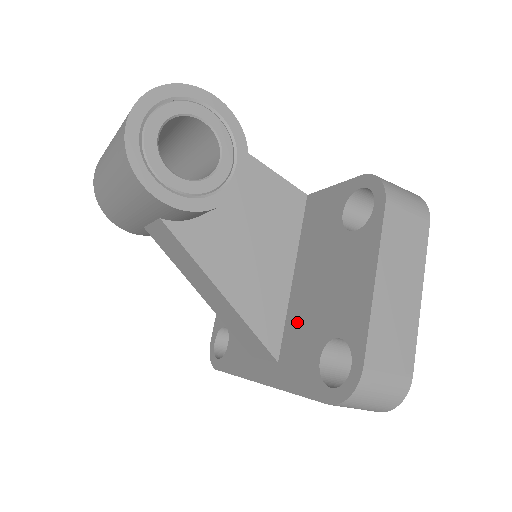
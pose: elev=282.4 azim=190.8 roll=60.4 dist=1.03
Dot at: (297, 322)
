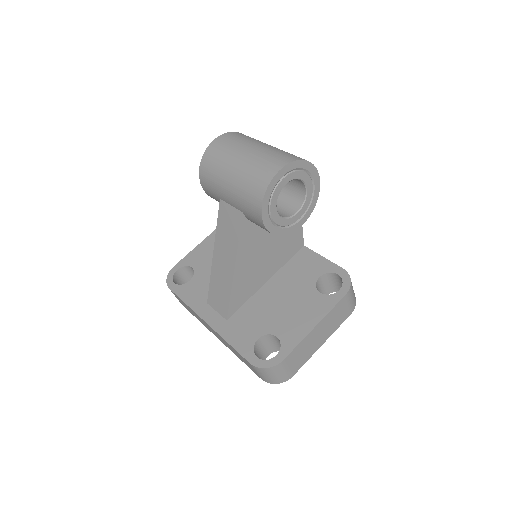
Dot at: (254, 309)
